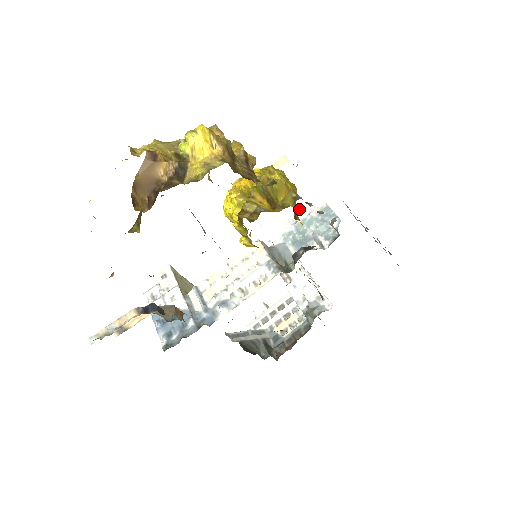
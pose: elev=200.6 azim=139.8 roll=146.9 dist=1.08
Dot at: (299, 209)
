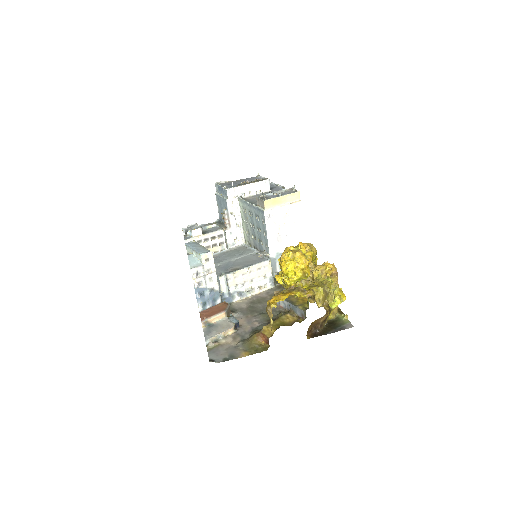
Dot at: (289, 237)
